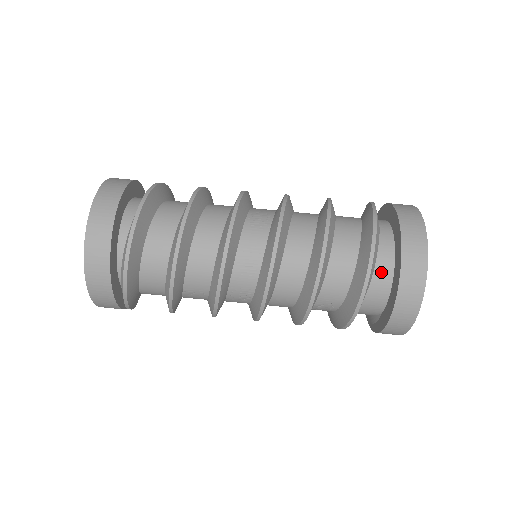
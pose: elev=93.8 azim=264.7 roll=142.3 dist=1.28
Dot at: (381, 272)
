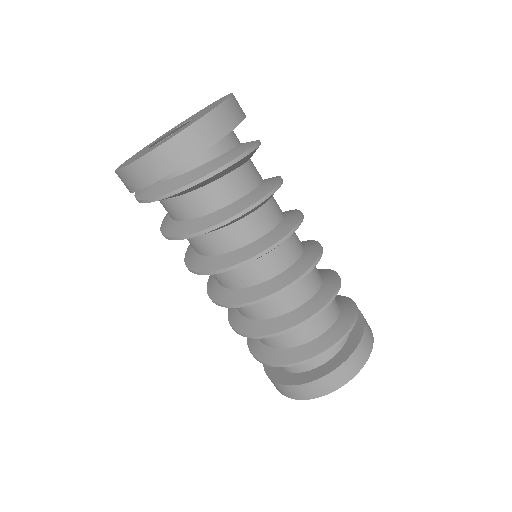
Dot at: (304, 363)
